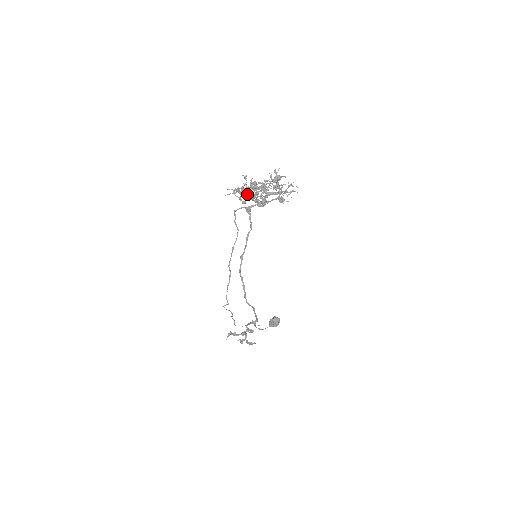
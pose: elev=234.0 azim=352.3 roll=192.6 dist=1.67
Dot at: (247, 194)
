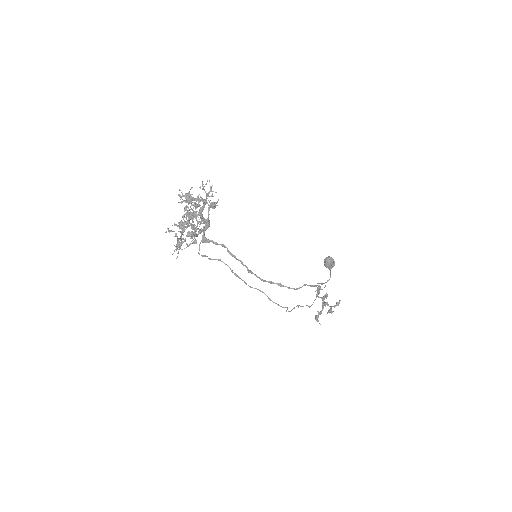
Dot at: (188, 236)
